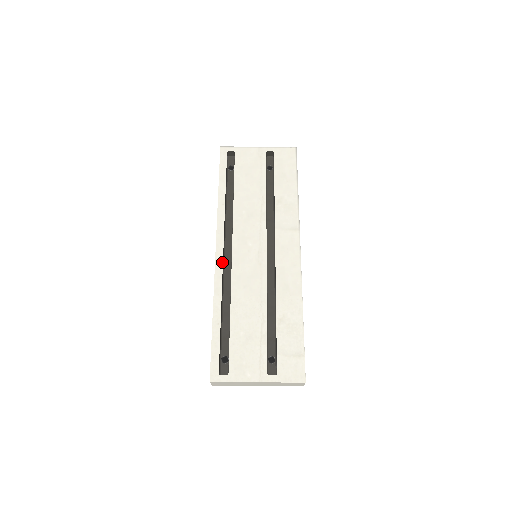
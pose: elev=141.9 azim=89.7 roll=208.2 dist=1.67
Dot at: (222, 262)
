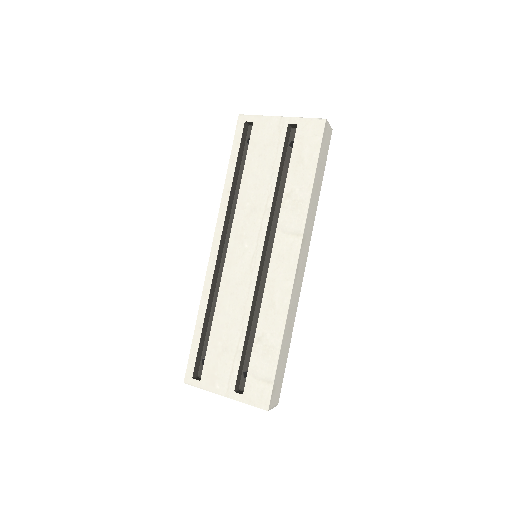
Dot at: (215, 261)
